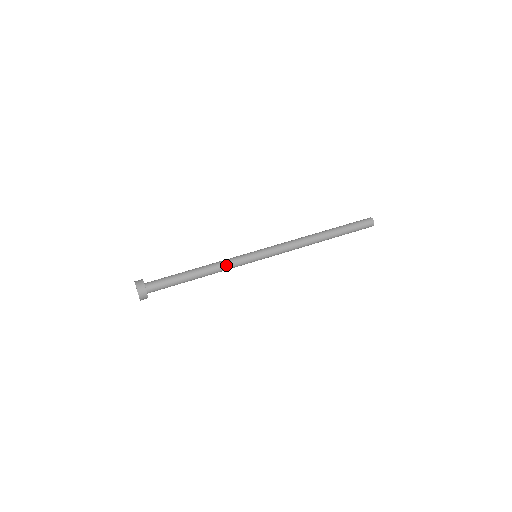
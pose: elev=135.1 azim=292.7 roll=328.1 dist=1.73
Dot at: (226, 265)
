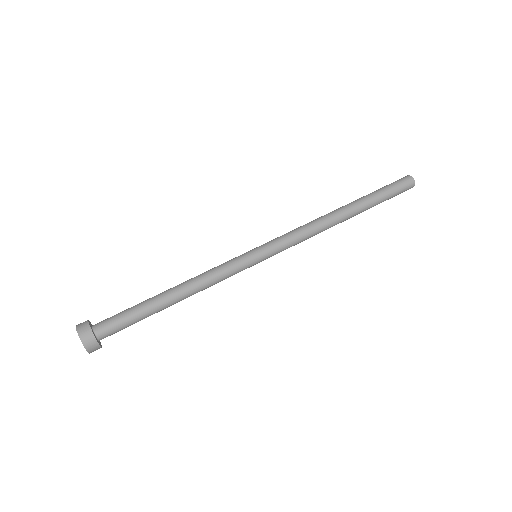
Dot at: (212, 273)
